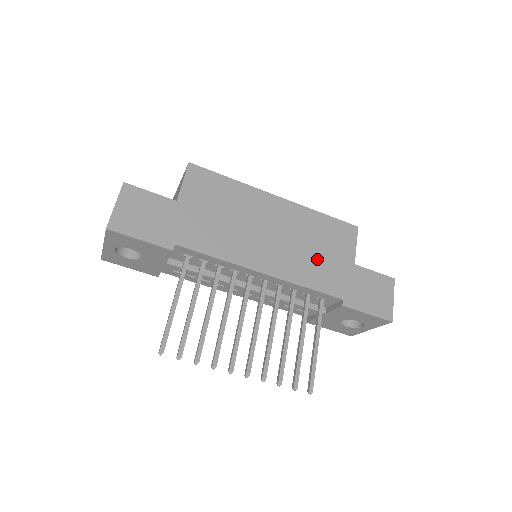
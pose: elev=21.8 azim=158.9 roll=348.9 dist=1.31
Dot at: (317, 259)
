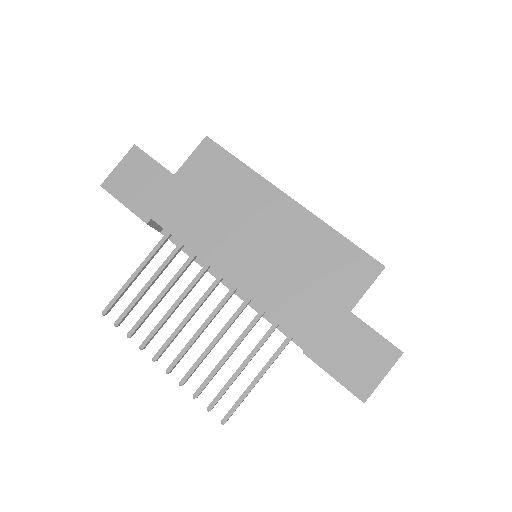
Dot at: (300, 287)
